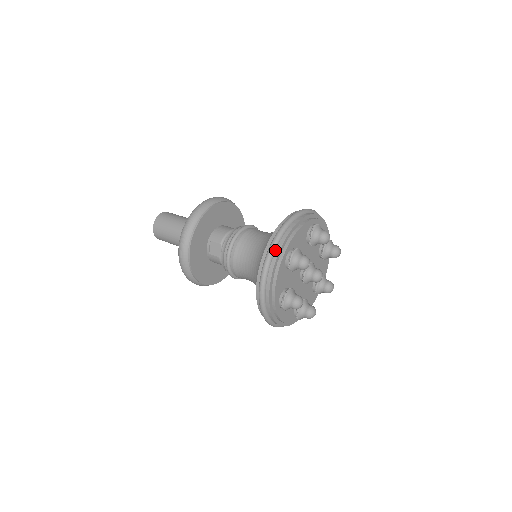
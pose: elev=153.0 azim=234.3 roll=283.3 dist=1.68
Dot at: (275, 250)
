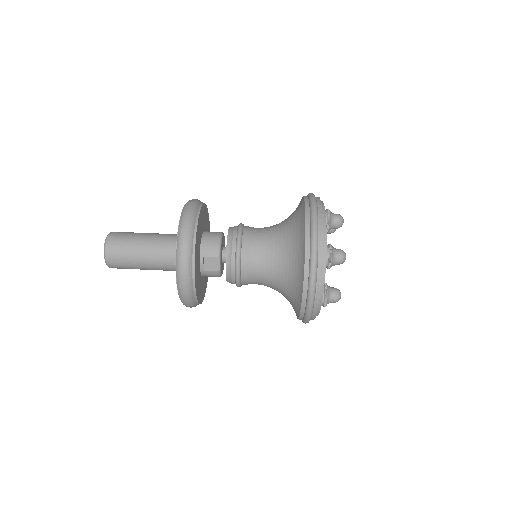
Dot at: (318, 256)
